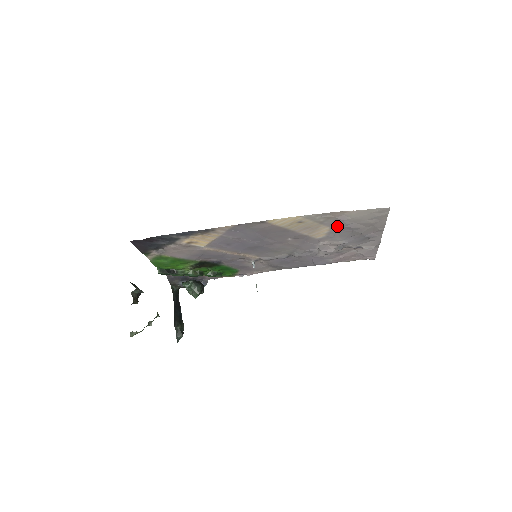
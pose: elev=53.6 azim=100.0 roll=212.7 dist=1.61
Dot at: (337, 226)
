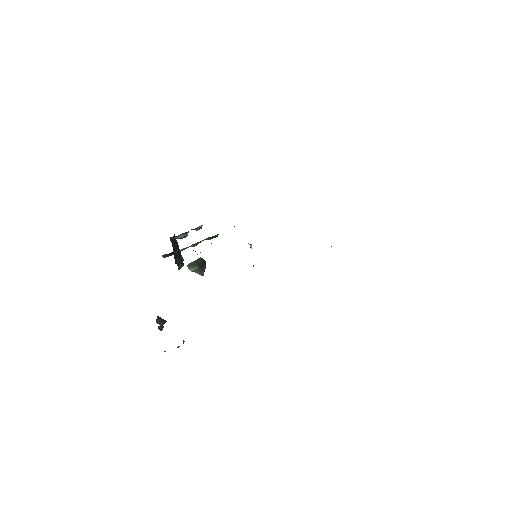
Dot at: occluded
